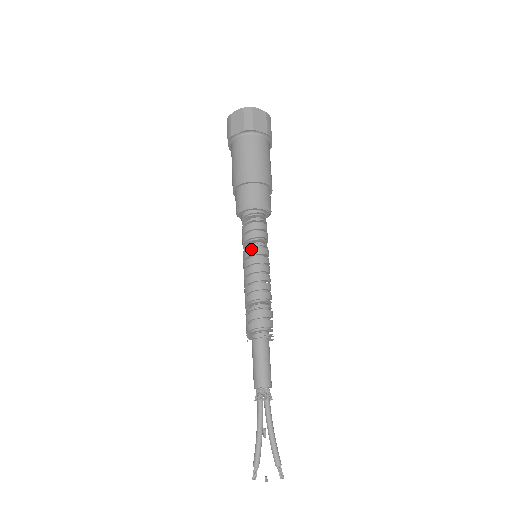
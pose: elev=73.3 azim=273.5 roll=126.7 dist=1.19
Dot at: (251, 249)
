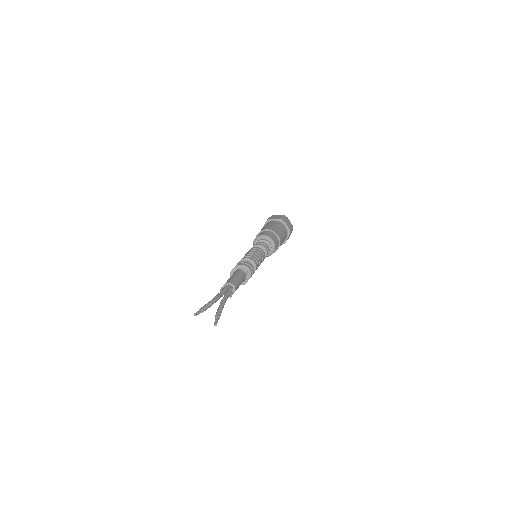
Dot at: (257, 247)
